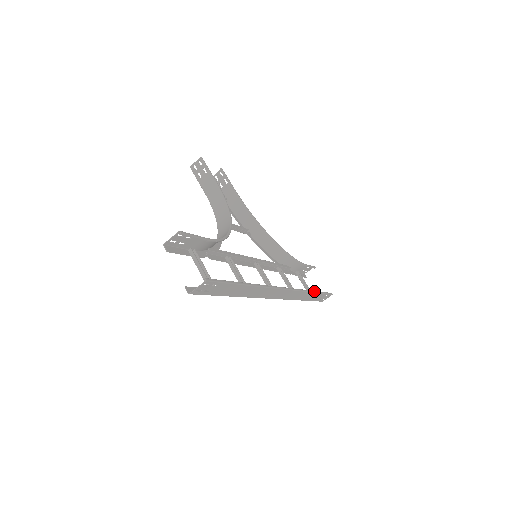
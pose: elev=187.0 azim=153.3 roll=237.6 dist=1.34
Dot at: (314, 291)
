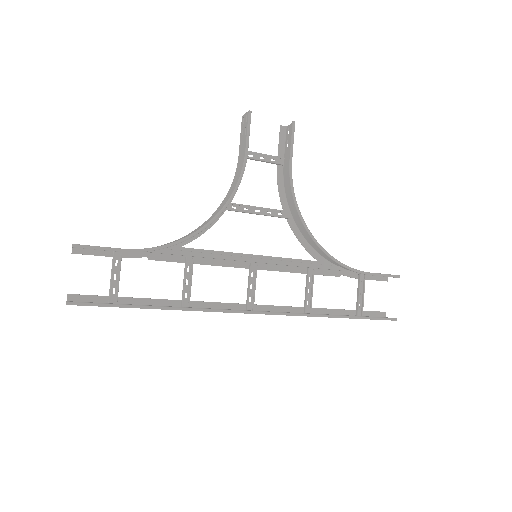
Dot at: (336, 316)
